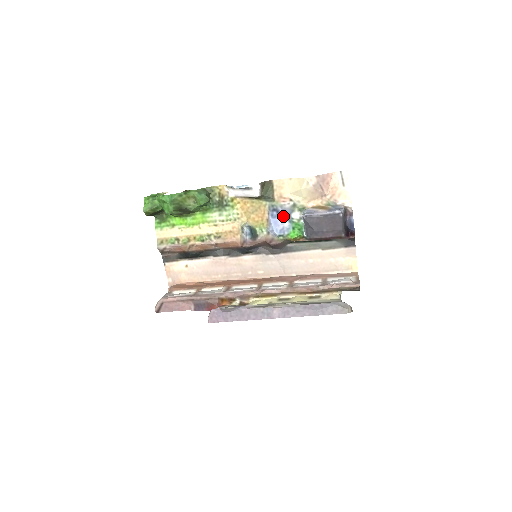
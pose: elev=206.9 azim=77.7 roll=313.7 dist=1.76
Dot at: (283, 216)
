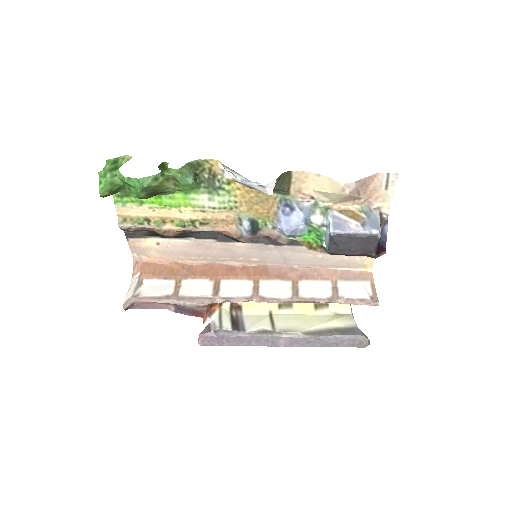
Dot at: (299, 217)
